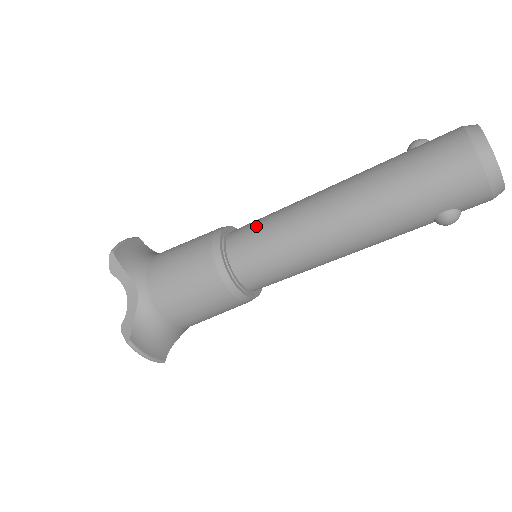
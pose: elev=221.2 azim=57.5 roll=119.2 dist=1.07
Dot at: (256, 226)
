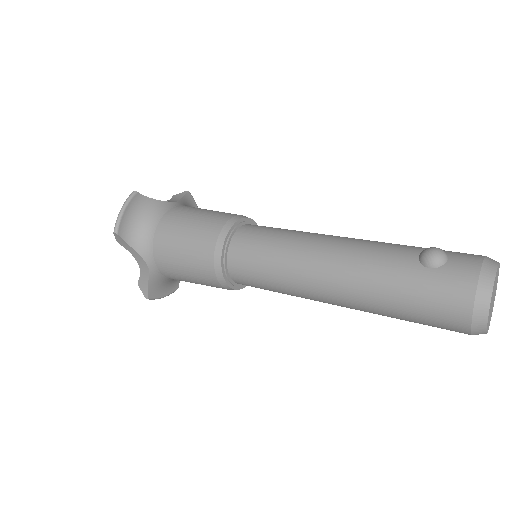
Dot at: (256, 260)
